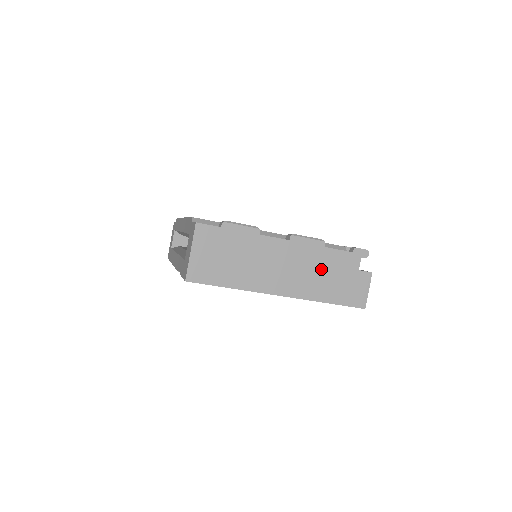
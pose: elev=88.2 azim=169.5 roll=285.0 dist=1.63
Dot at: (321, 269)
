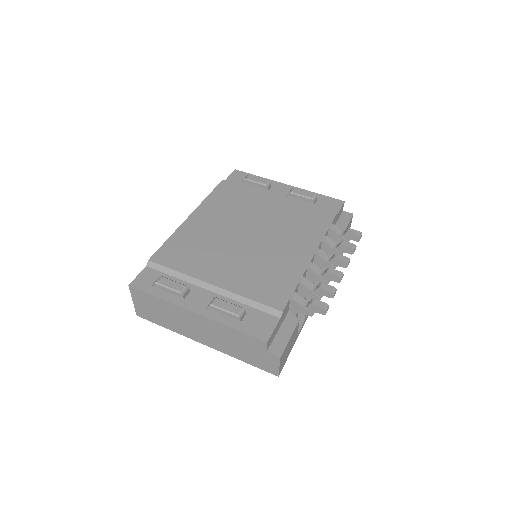
Dot at: (232, 340)
